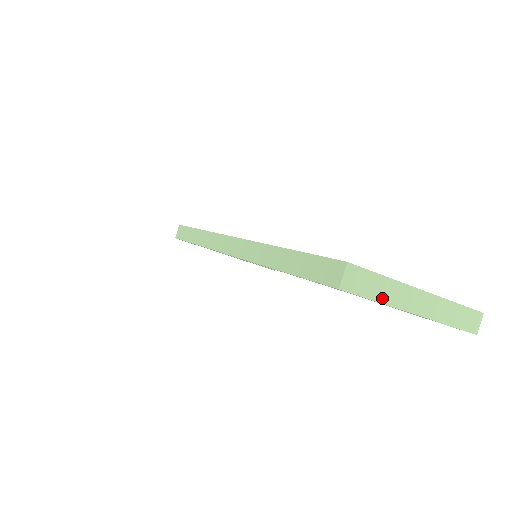
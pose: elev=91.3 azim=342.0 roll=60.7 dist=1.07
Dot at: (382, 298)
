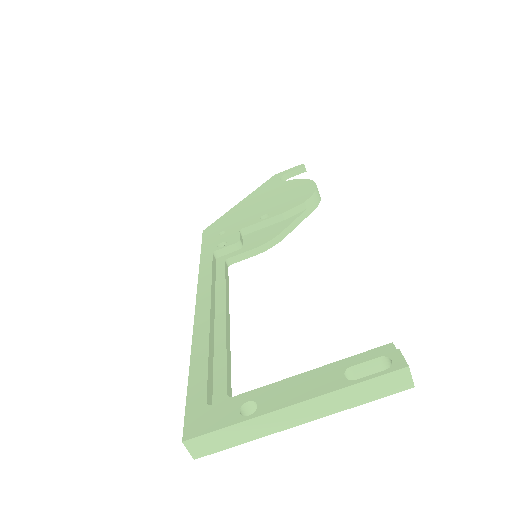
Dot at: (247, 438)
